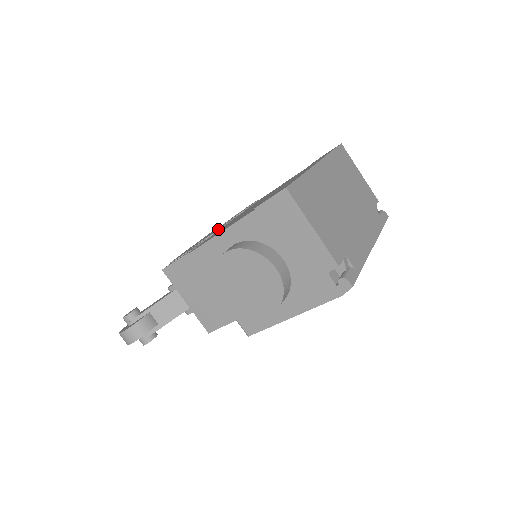
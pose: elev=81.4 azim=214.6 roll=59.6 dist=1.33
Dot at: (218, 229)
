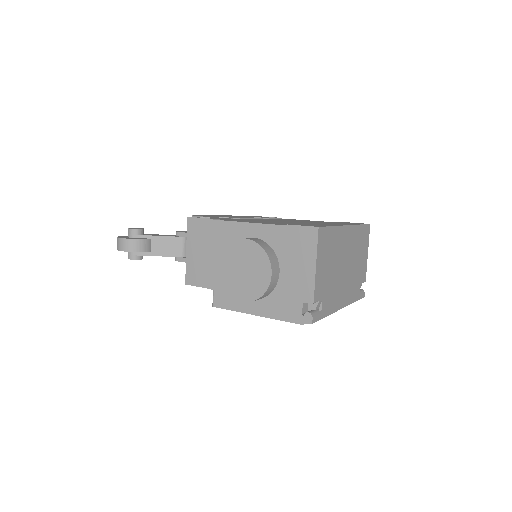
Dot at: (244, 218)
